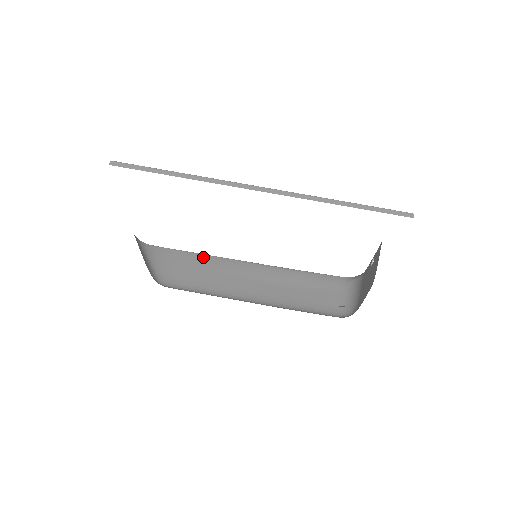
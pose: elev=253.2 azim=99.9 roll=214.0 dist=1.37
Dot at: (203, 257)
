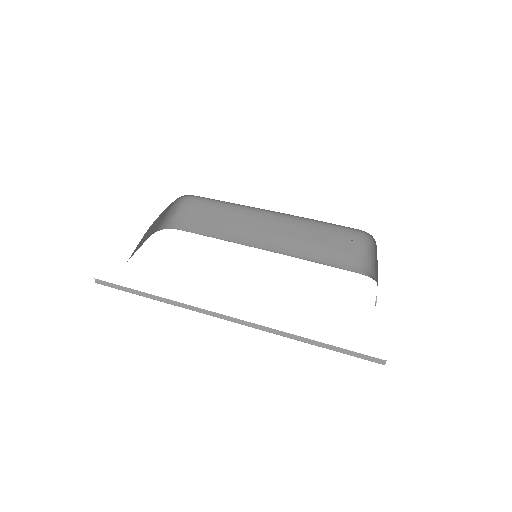
Dot at: occluded
